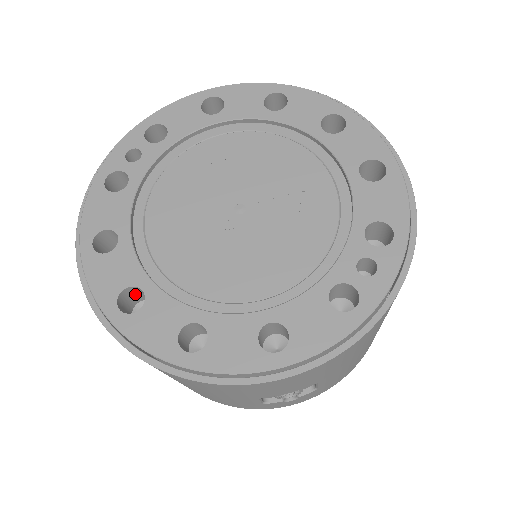
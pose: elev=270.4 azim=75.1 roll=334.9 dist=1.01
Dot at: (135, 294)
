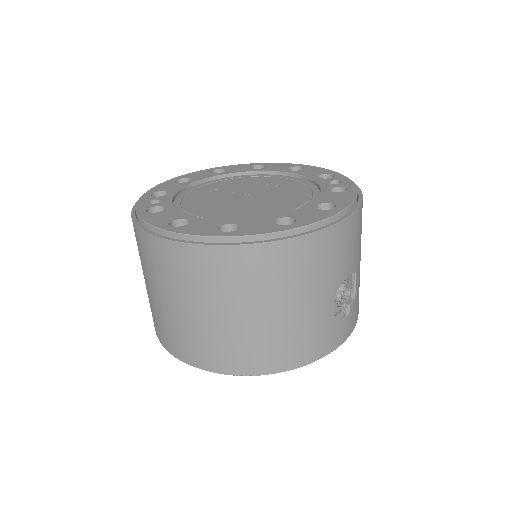
Dot at: occluded
